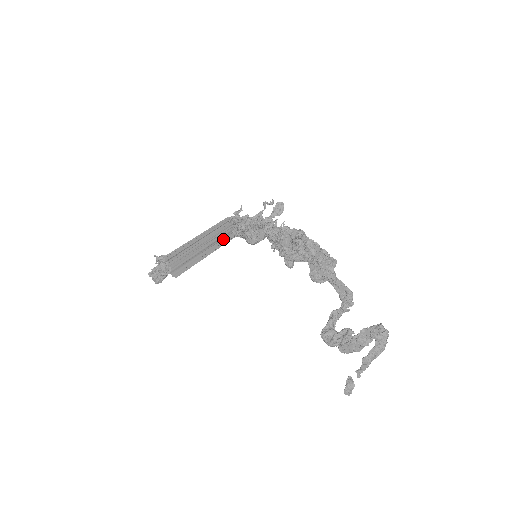
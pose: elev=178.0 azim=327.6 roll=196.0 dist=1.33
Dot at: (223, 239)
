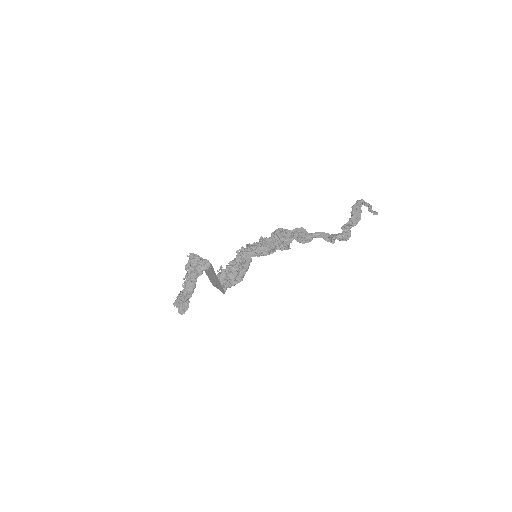
Dot at: occluded
